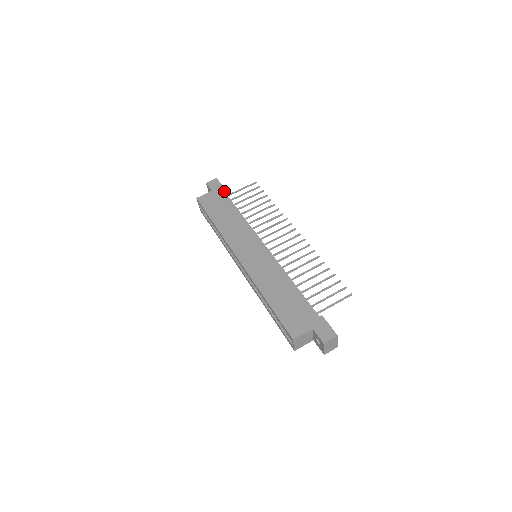
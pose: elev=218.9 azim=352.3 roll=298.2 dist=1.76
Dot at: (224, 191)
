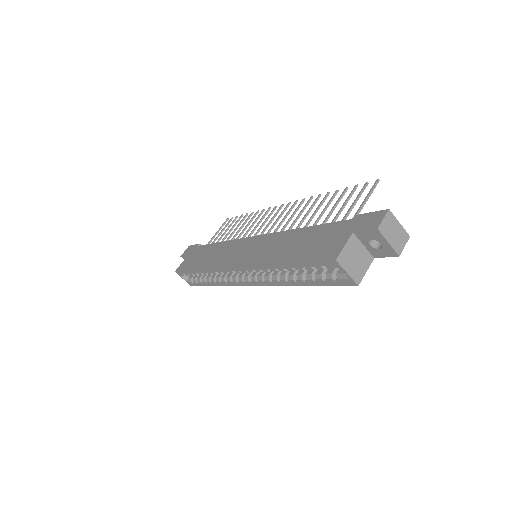
Dot at: occluded
